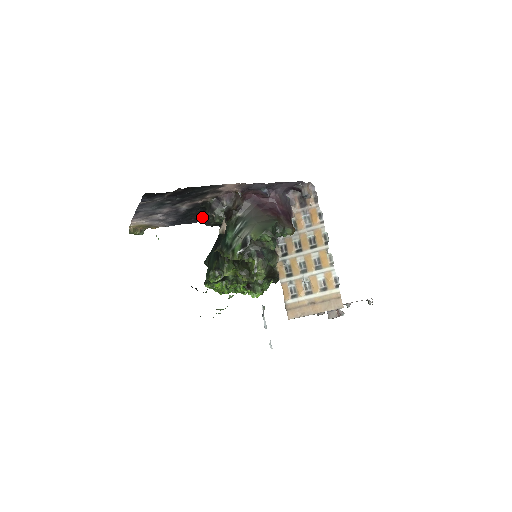
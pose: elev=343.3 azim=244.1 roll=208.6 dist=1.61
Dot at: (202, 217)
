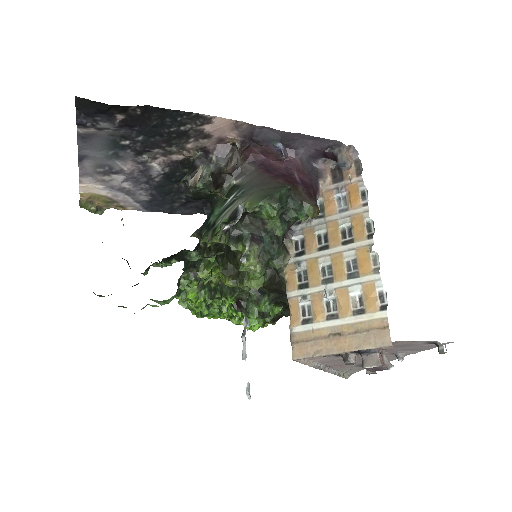
Dot at: (191, 204)
